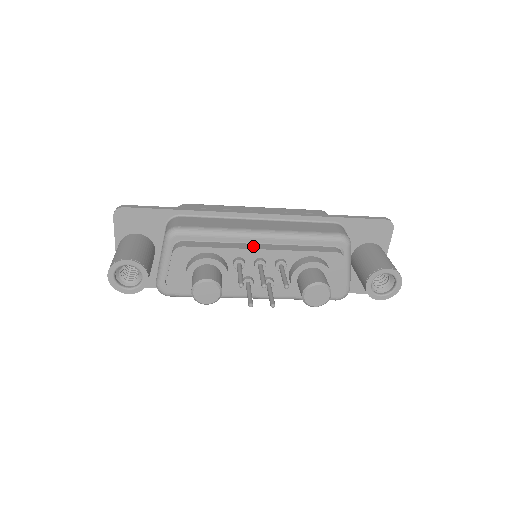
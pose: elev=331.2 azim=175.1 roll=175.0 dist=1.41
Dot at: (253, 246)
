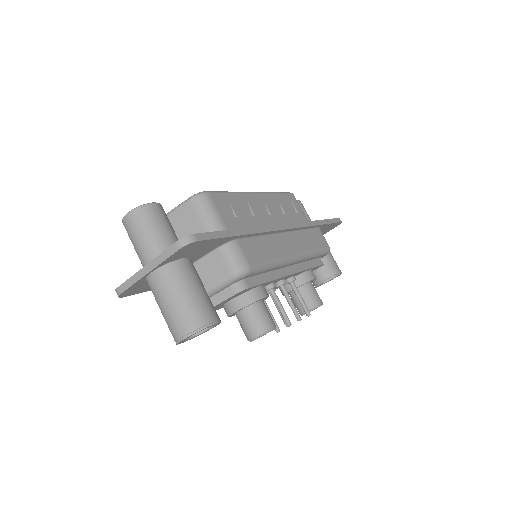
Dot at: (285, 270)
